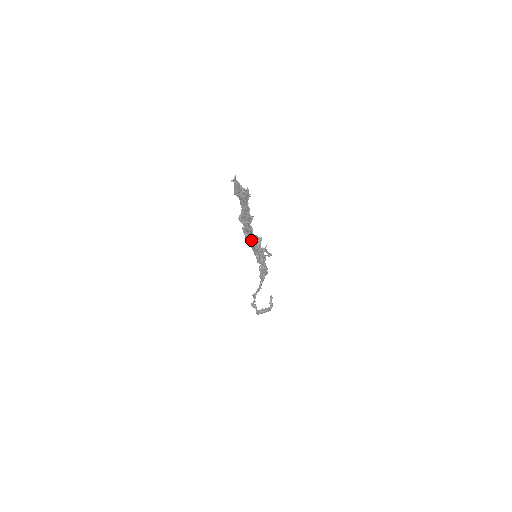
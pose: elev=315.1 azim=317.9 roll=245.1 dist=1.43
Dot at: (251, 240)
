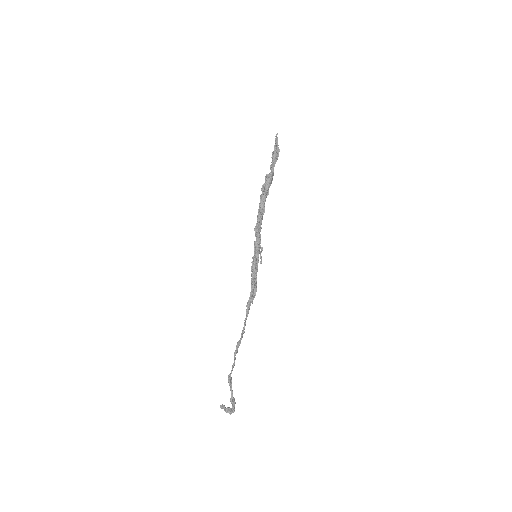
Dot at: (259, 227)
